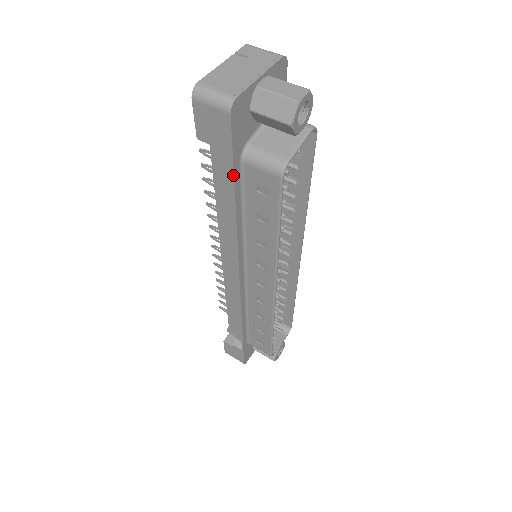
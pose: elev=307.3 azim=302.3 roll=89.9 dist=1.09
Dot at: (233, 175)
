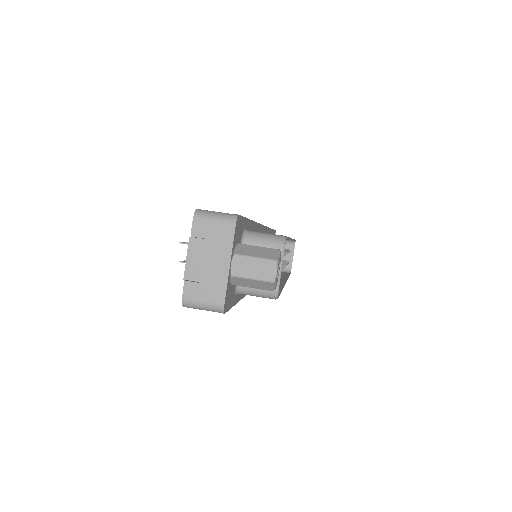
Dot at: (235, 304)
